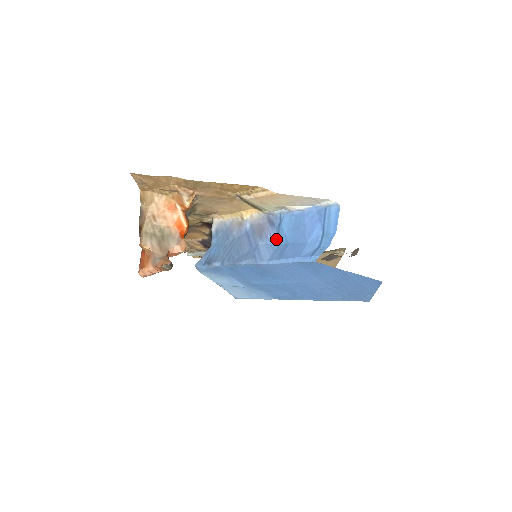
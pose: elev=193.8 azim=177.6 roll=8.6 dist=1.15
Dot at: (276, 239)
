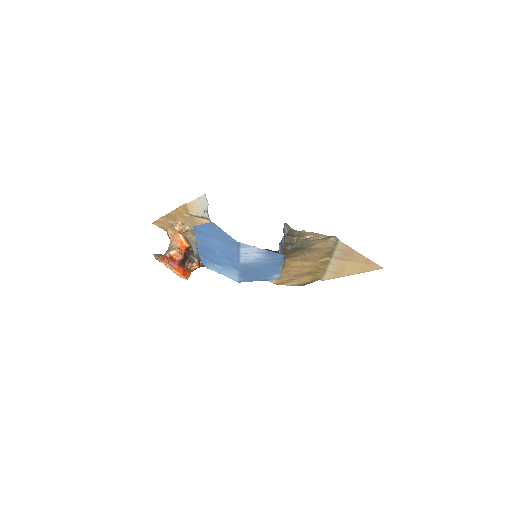
Dot at: occluded
